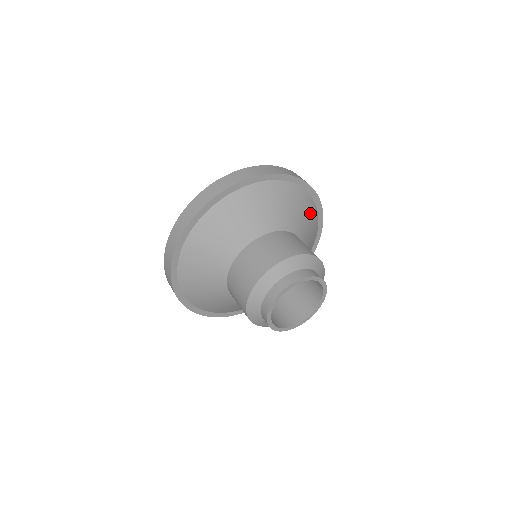
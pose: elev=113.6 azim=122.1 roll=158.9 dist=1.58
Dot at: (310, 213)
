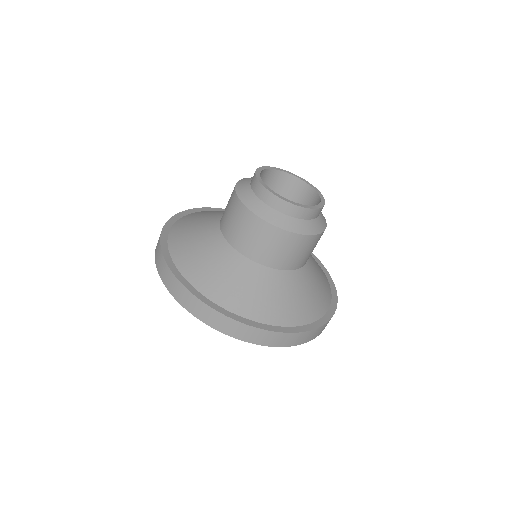
Dot at: occluded
